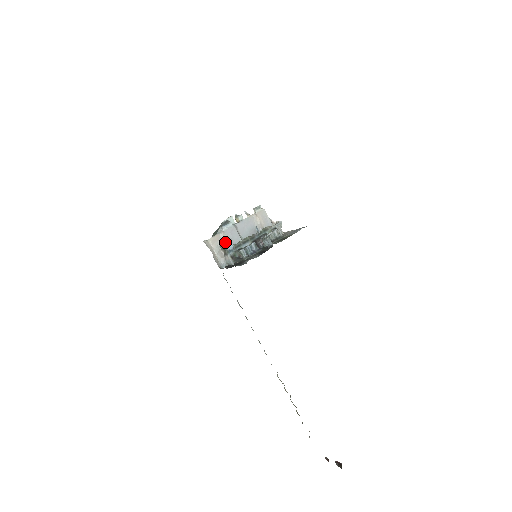
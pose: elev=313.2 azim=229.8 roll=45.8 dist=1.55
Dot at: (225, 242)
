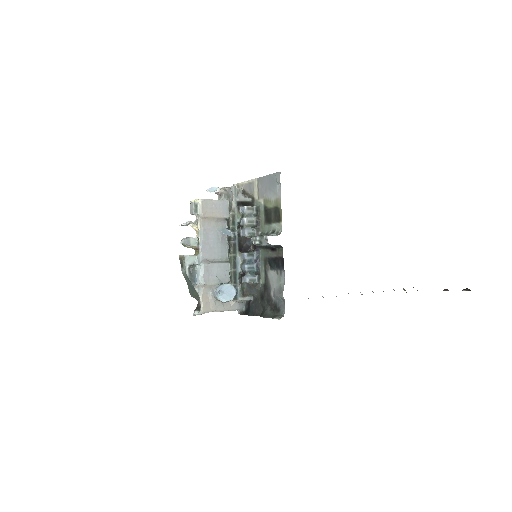
Dot at: (221, 295)
